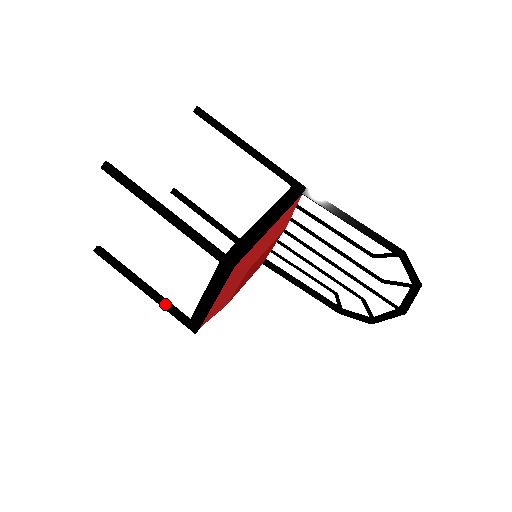
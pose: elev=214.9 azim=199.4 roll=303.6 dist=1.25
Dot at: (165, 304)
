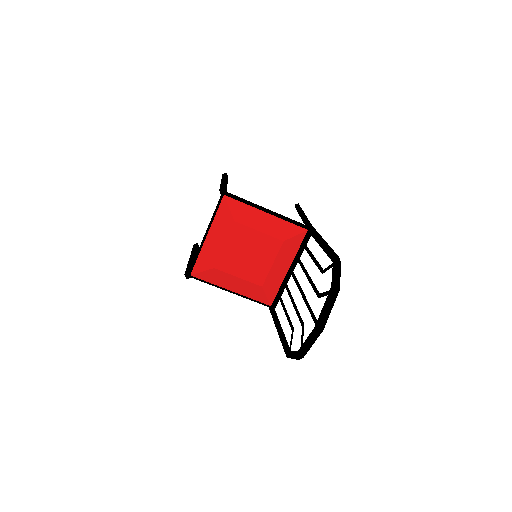
Dot at: (191, 263)
